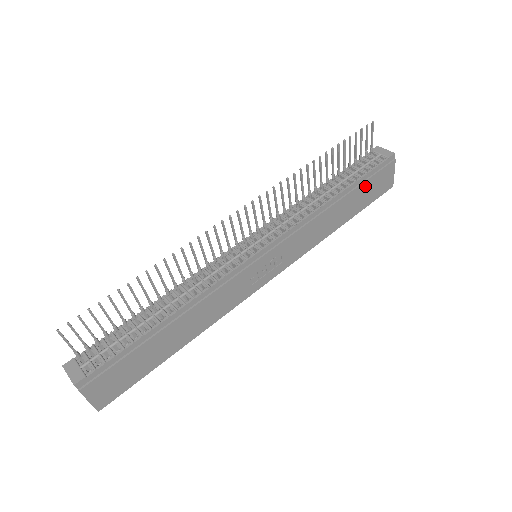
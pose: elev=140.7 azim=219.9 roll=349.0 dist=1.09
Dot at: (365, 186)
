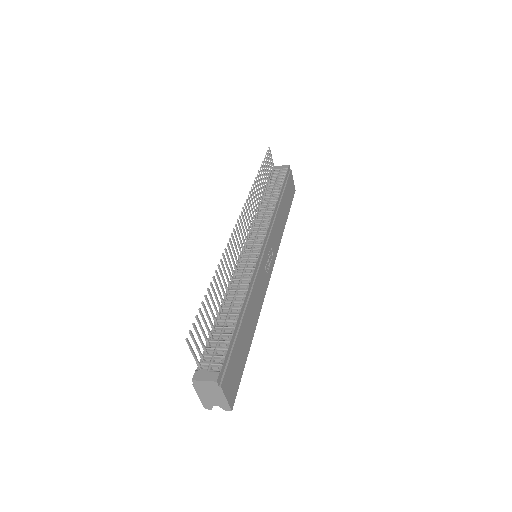
Dot at: (286, 190)
